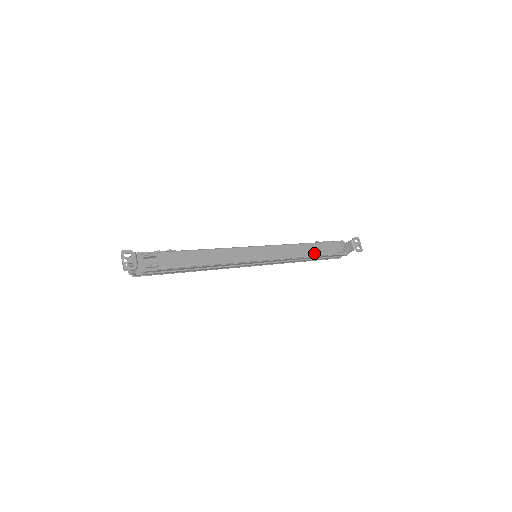
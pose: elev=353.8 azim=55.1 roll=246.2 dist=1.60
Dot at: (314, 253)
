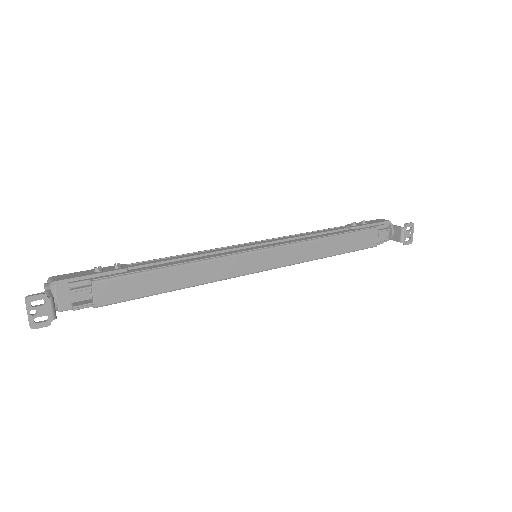
Dot at: (342, 250)
